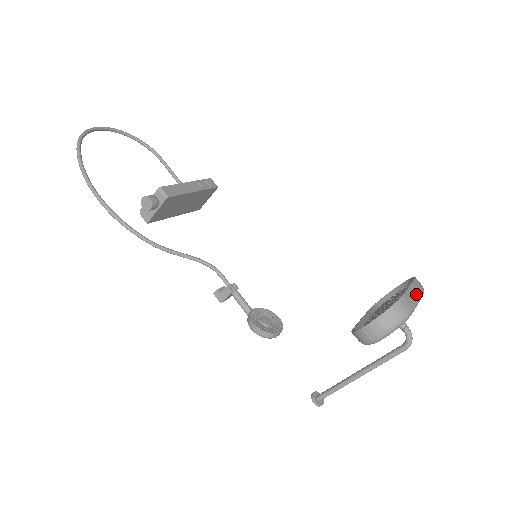
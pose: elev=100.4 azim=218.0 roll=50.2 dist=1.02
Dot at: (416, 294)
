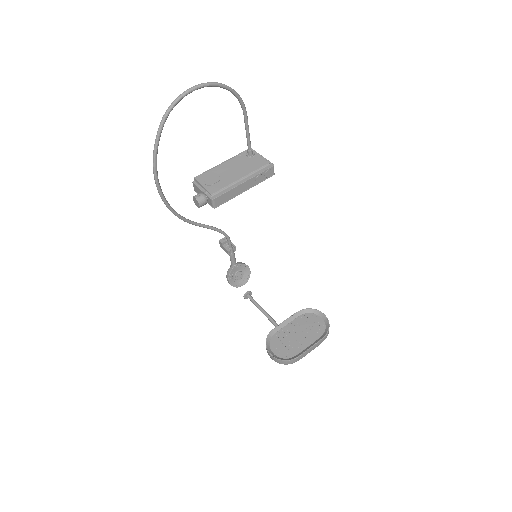
Dot at: (311, 350)
